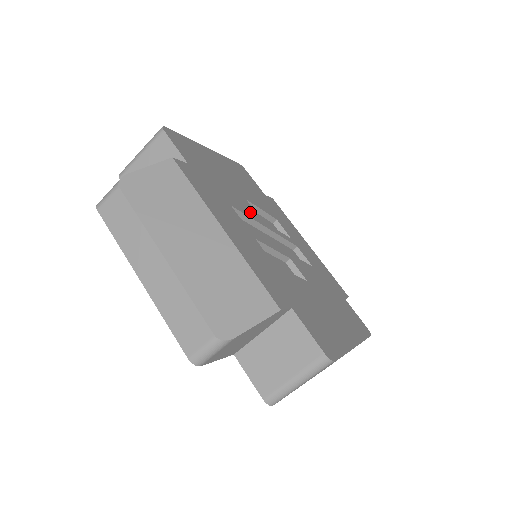
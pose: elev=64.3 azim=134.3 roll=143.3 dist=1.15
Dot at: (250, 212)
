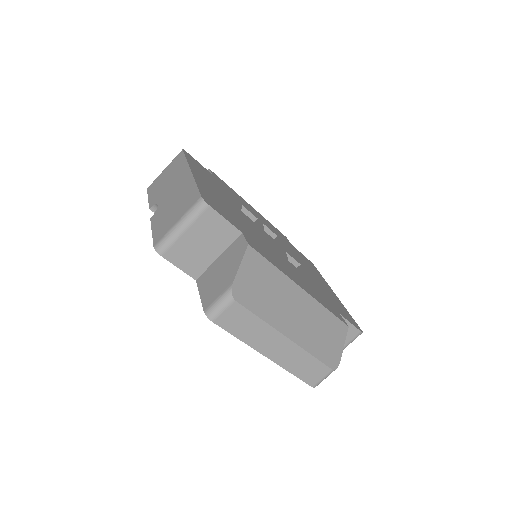
Dot at: (257, 230)
